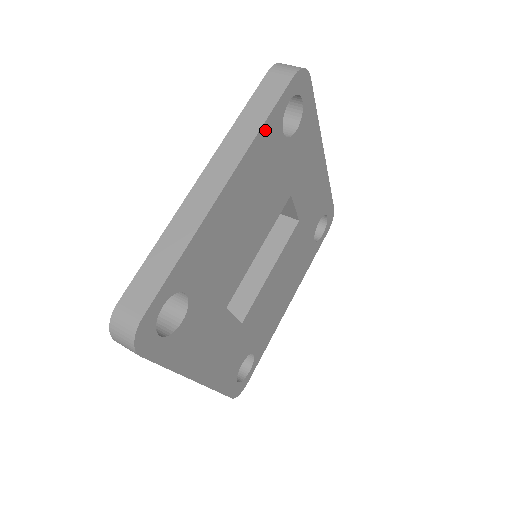
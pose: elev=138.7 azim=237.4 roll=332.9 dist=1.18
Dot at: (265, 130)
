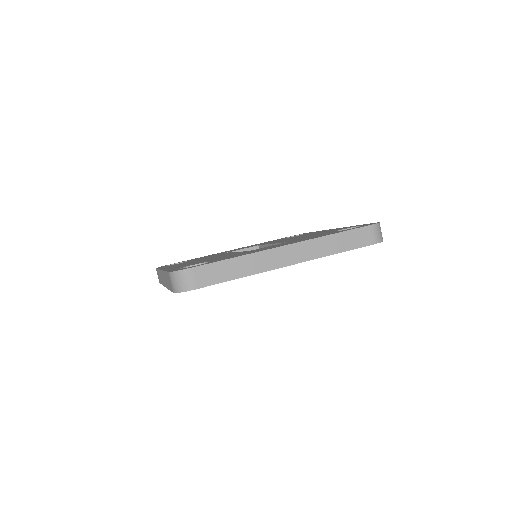
Dot at: occluded
